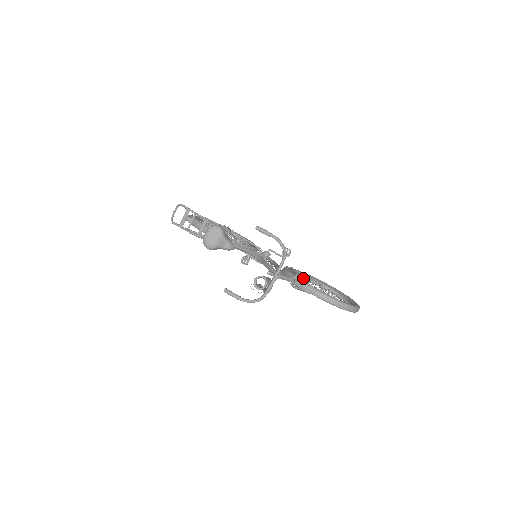
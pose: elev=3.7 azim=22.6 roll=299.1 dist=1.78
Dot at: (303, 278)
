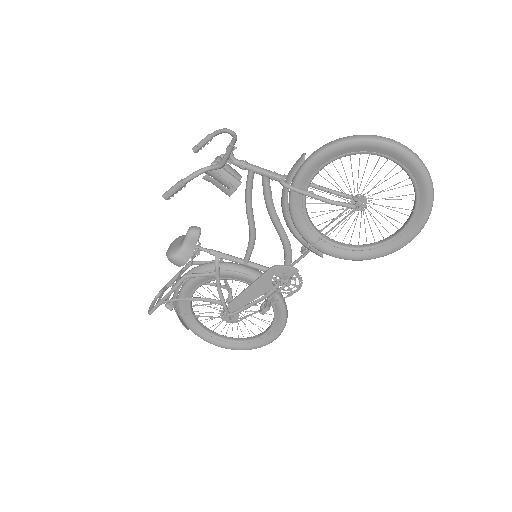
Dot at: (344, 246)
